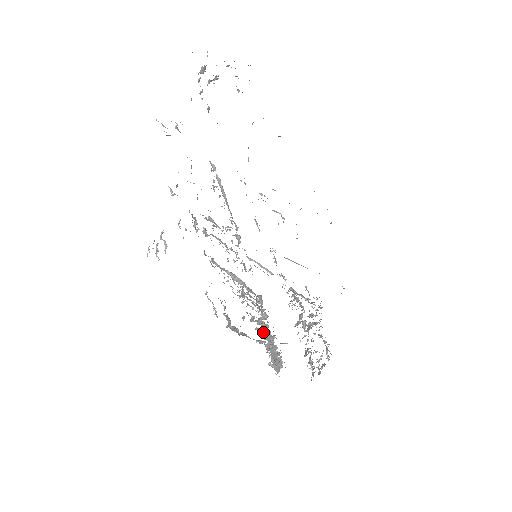
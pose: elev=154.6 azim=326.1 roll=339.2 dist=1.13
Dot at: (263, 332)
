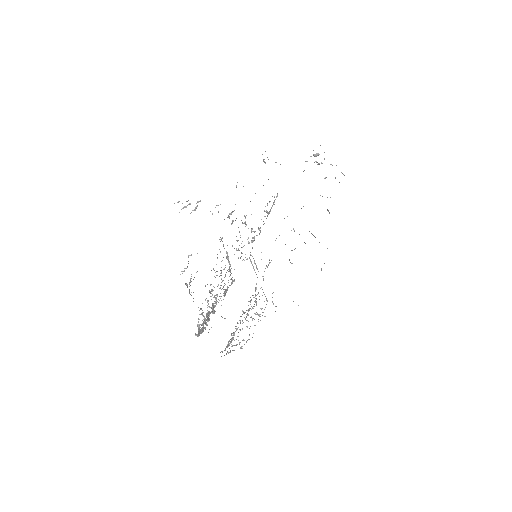
Dot at: occluded
